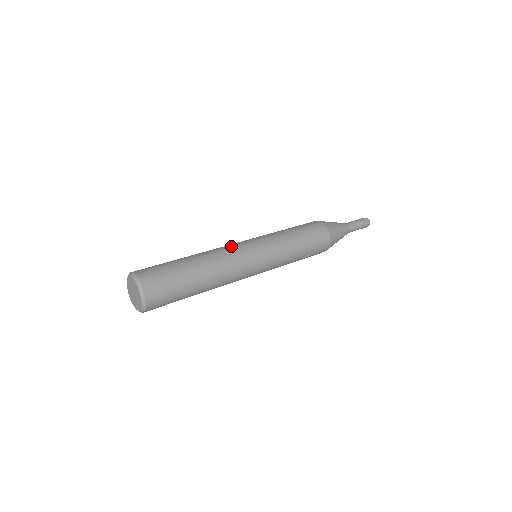
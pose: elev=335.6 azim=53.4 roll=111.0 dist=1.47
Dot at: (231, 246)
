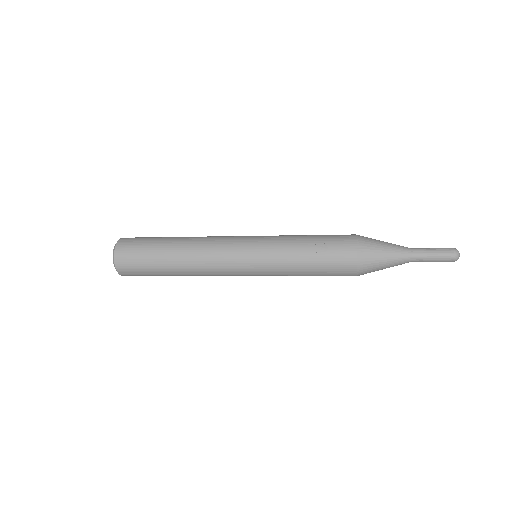
Dot at: occluded
